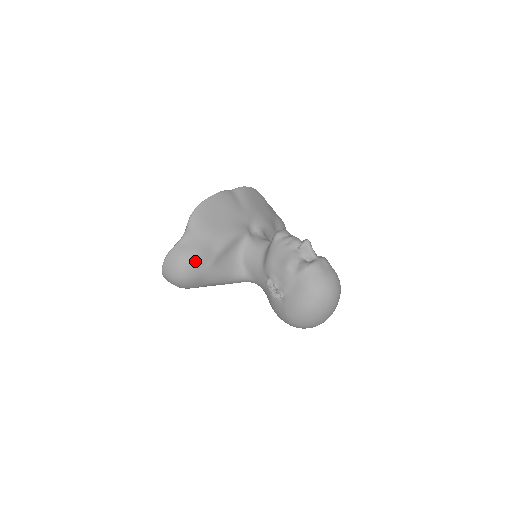
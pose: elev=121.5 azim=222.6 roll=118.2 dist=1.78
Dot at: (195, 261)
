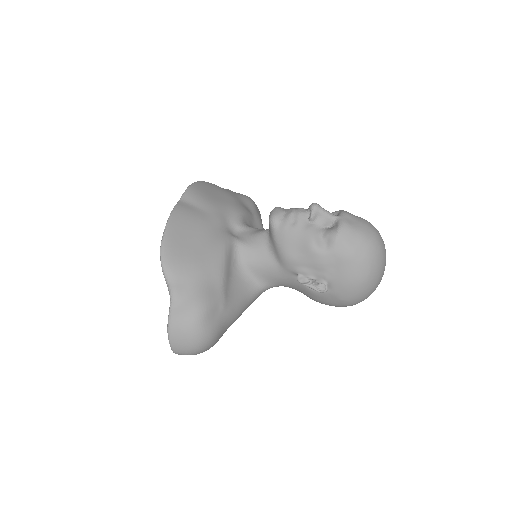
Dot at: (206, 314)
